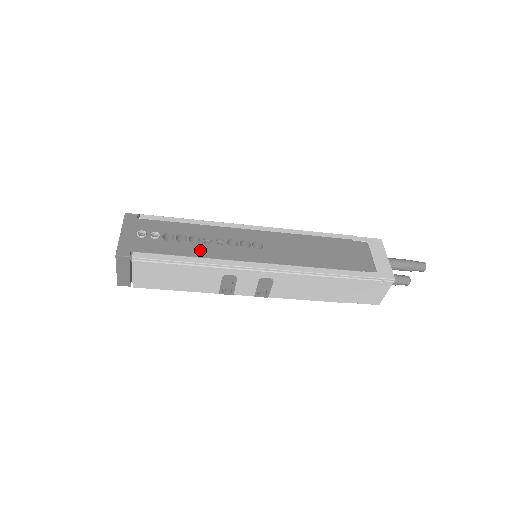
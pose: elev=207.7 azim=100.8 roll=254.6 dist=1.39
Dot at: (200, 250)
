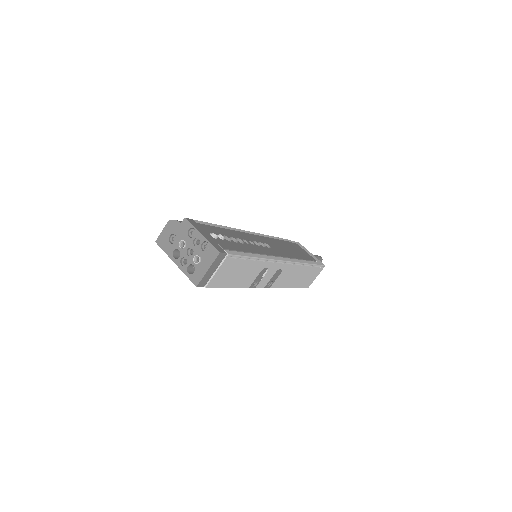
Dot at: (251, 248)
